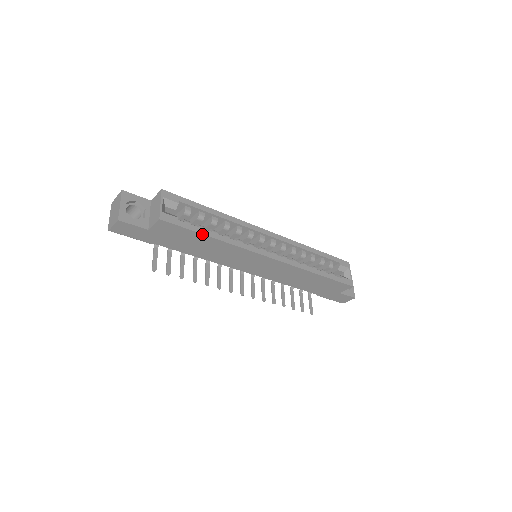
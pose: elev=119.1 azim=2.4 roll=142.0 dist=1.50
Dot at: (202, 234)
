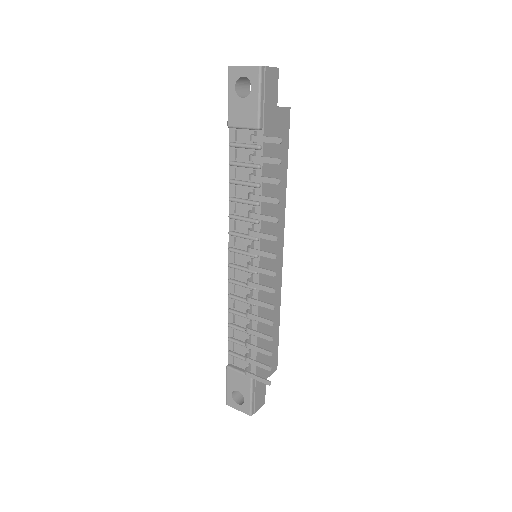
Dot at: (287, 161)
